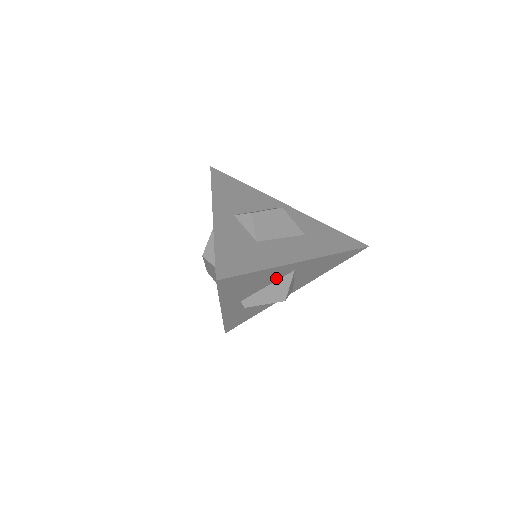
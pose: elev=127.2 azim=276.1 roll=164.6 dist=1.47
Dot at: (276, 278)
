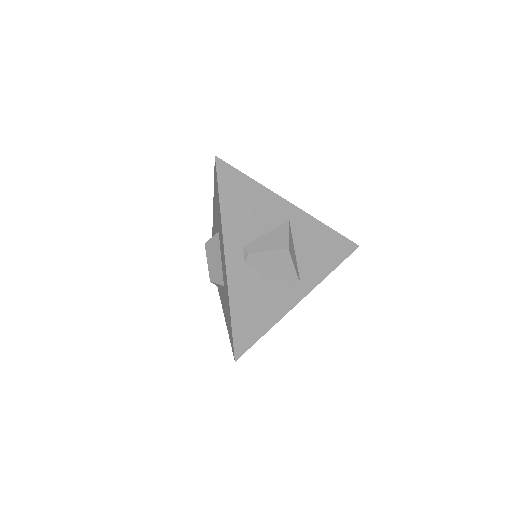
Dot at: (273, 222)
